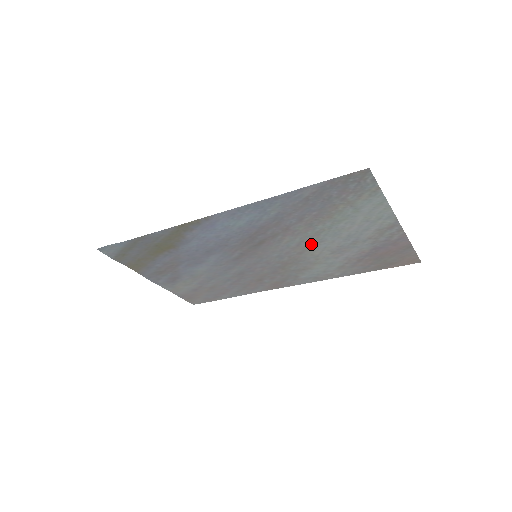
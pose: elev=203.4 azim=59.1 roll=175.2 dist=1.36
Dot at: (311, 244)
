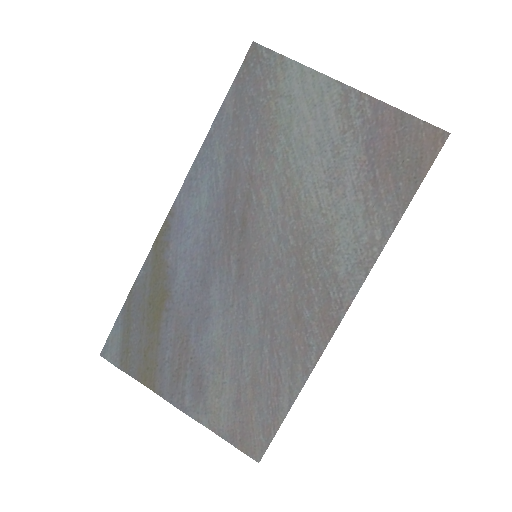
Dot at: (295, 188)
